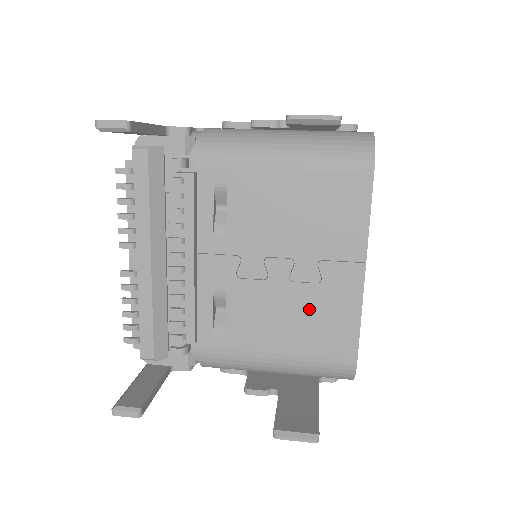
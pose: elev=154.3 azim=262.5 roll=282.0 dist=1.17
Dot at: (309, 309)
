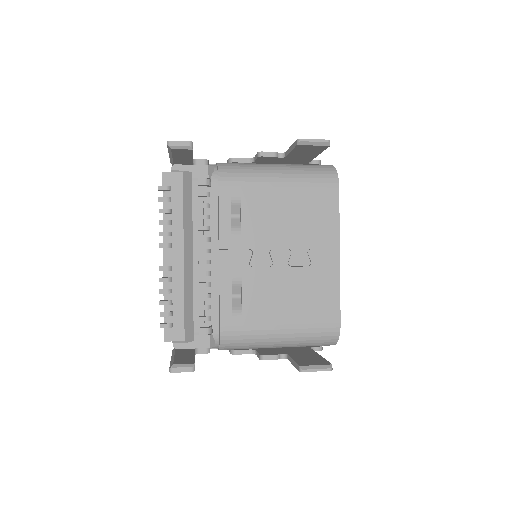
Dot at: (304, 286)
